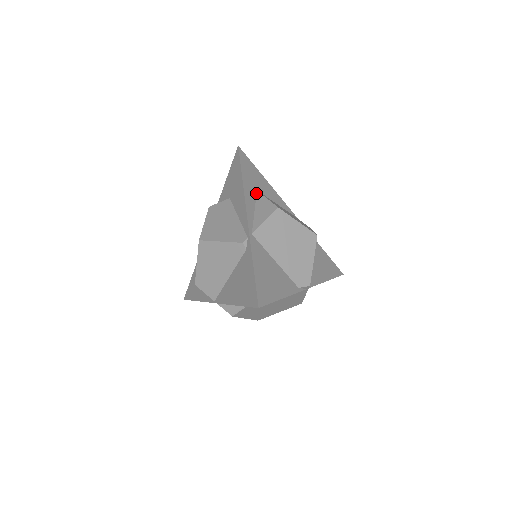
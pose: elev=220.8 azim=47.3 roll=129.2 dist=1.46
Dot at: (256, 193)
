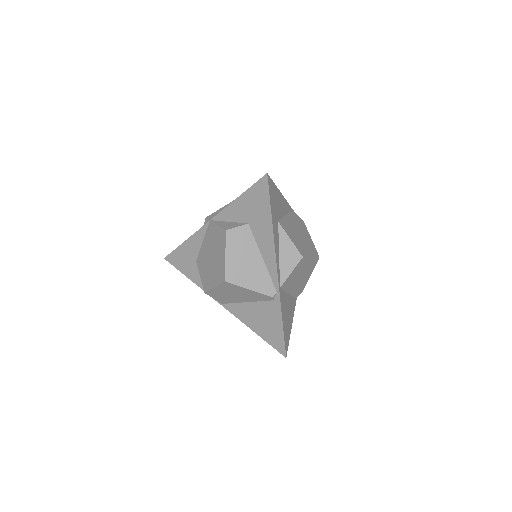
Dot at: (278, 226)
